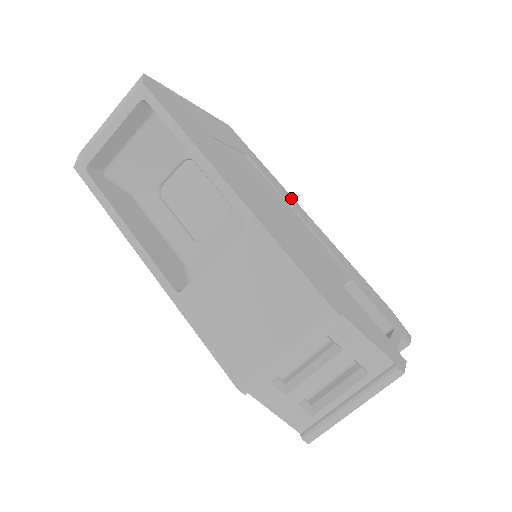
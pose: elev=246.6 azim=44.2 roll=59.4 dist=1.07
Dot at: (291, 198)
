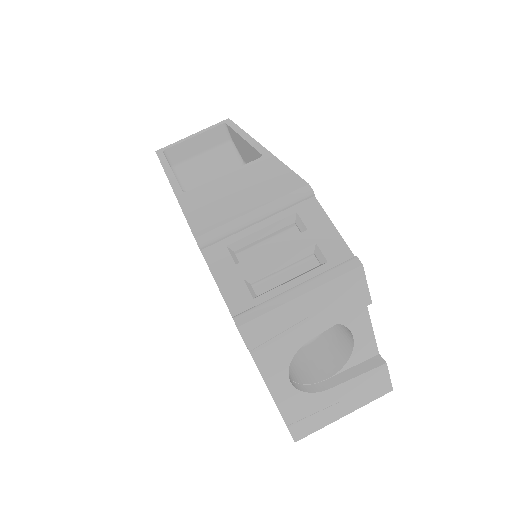
Dot at: occluded
